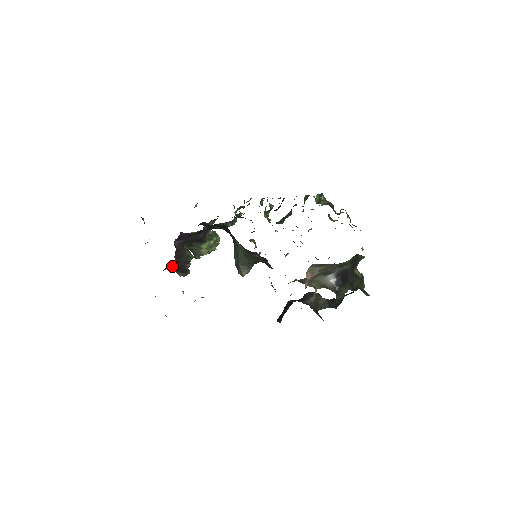
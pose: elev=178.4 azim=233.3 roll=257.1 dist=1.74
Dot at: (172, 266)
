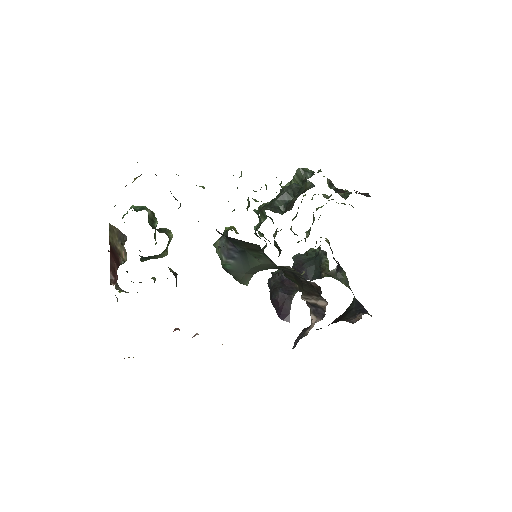
Dot at: occluded
